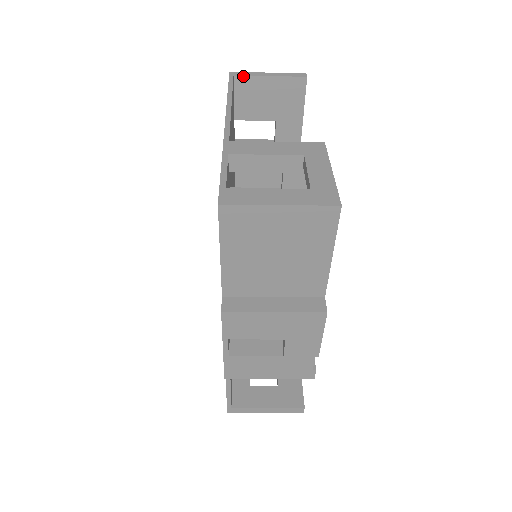
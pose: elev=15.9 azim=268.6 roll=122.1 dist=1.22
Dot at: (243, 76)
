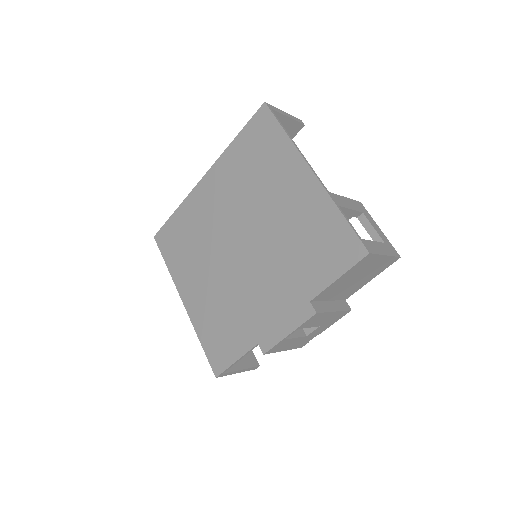
Dot at: (275, 111)
